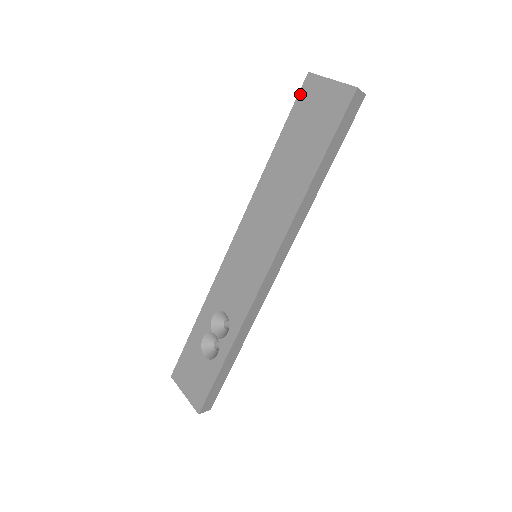
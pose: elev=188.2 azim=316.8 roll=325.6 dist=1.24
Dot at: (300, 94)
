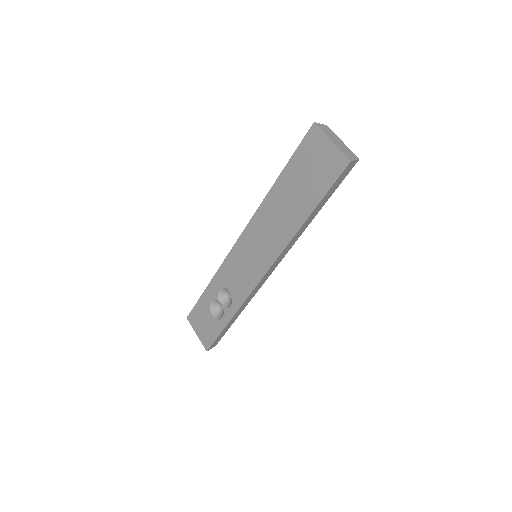
Dot at: (304, 140)
